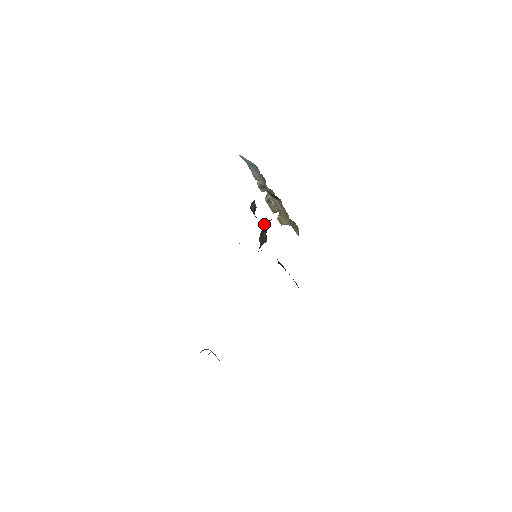
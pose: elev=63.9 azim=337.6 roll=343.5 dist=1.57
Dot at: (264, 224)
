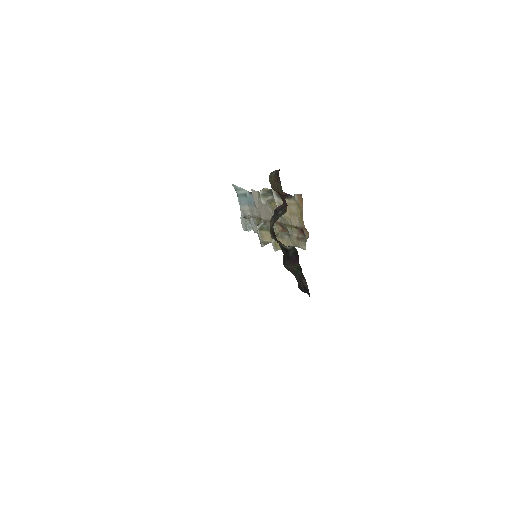
Dot at: (278, 206)
